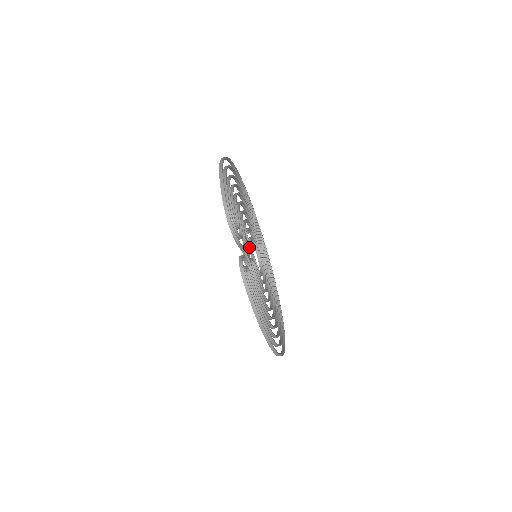
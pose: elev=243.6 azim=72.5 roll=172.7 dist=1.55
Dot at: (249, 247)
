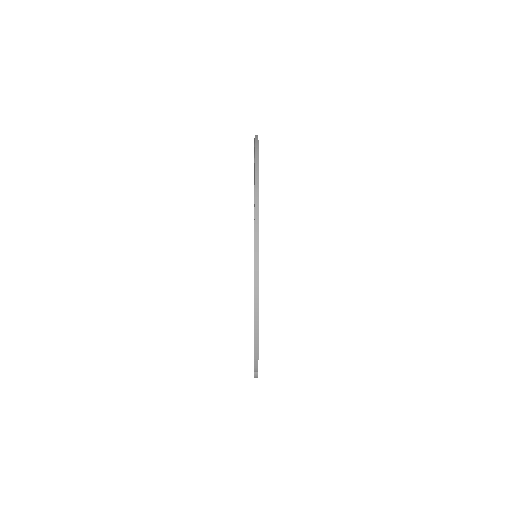
Dot at: occluded
